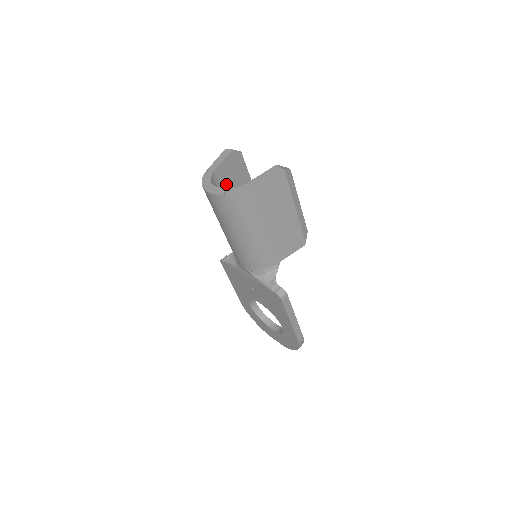
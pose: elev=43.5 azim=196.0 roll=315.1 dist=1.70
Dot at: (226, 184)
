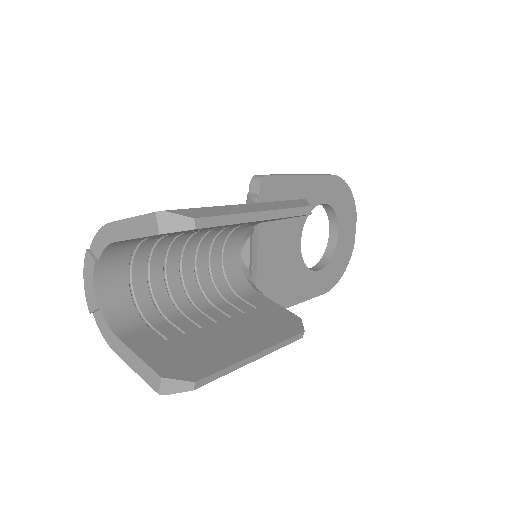
Dot at: occluded
